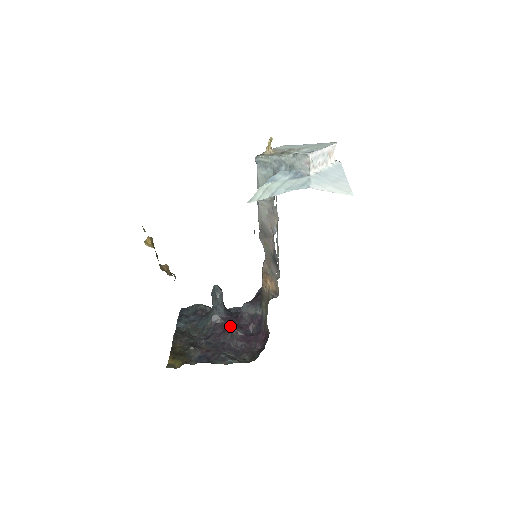
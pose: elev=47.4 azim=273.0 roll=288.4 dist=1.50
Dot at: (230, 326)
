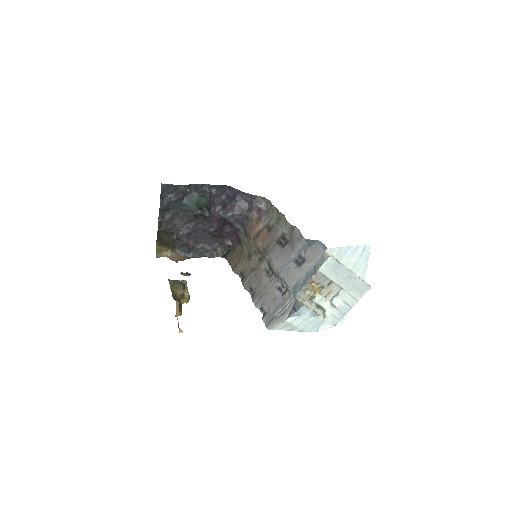
Dot at: (210, 222)
